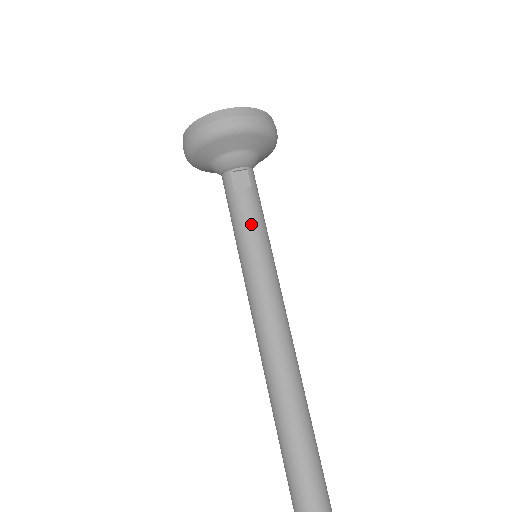
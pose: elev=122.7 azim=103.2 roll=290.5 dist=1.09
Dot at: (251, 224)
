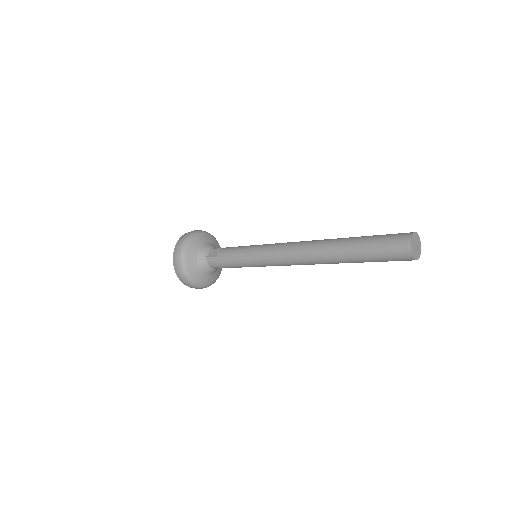
Dot at: (236, 250)
